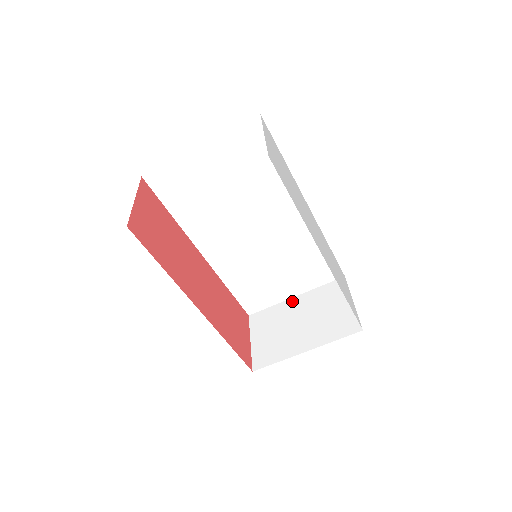
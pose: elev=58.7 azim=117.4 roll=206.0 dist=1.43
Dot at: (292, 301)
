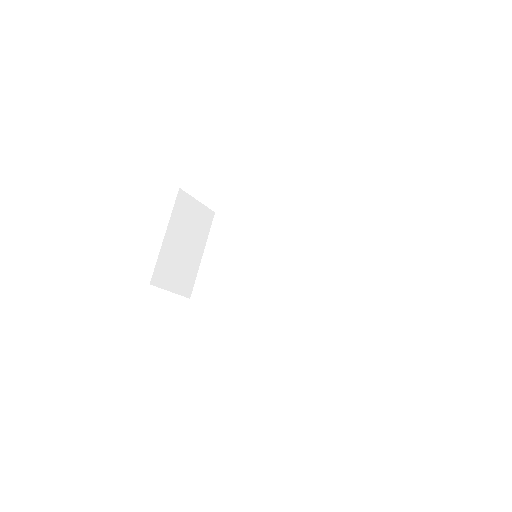
Dot at: (352, 282)
